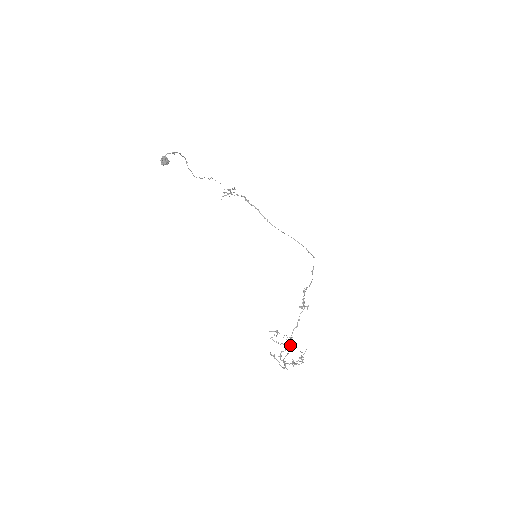
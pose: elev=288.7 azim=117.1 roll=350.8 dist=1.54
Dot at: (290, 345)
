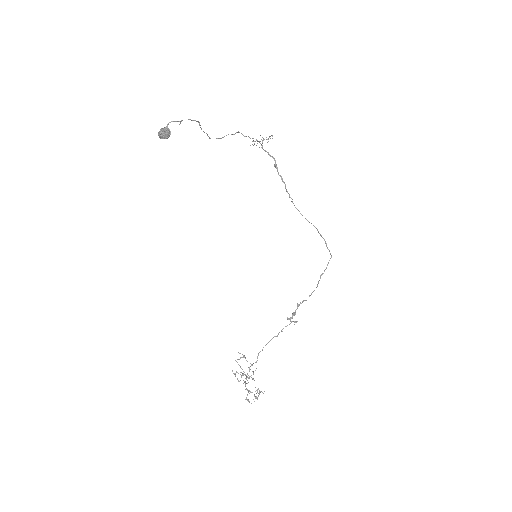
Dot at: (251, 377)
